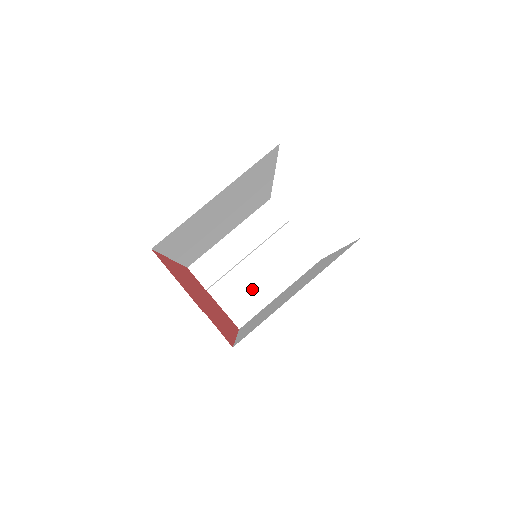
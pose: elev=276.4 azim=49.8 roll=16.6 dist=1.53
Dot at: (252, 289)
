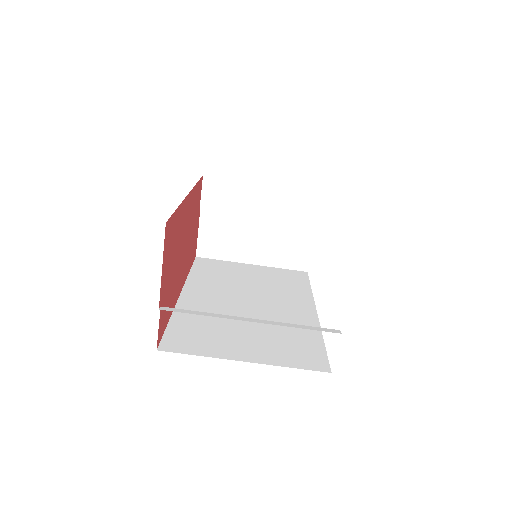
Dot at: (235, 240)
